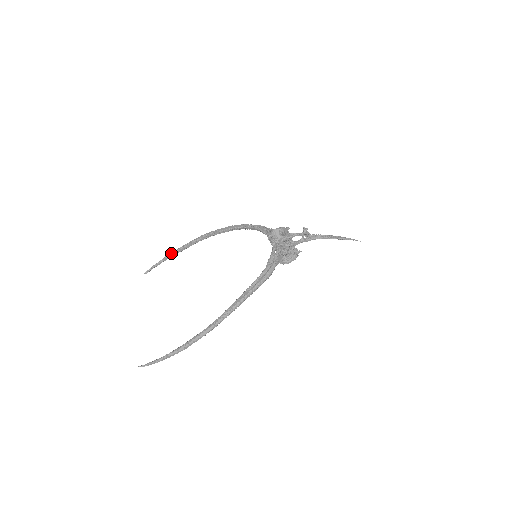
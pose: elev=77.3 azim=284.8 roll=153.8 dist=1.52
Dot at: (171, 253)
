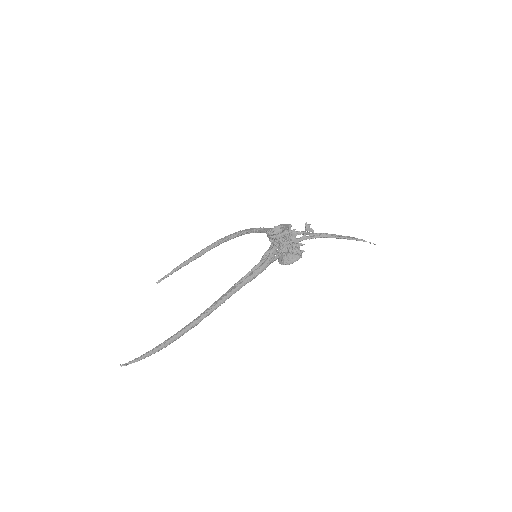
Dot at: (183, 262)
